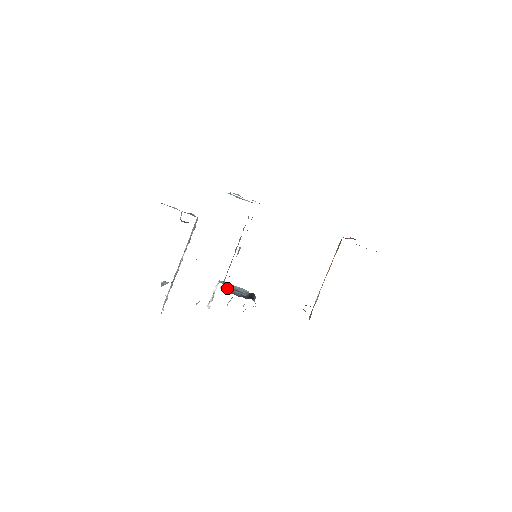
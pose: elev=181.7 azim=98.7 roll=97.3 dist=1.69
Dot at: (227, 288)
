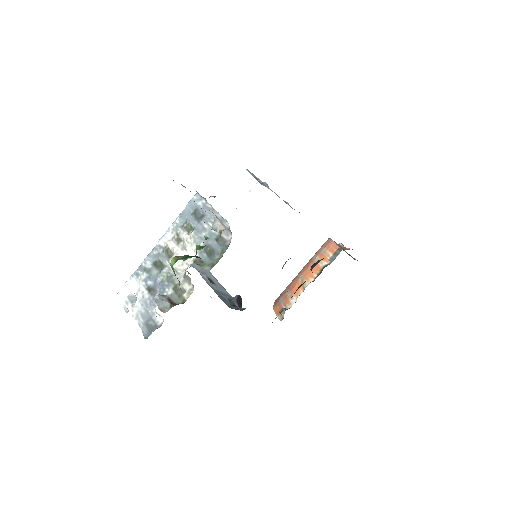
Dot at: (210, 285)
